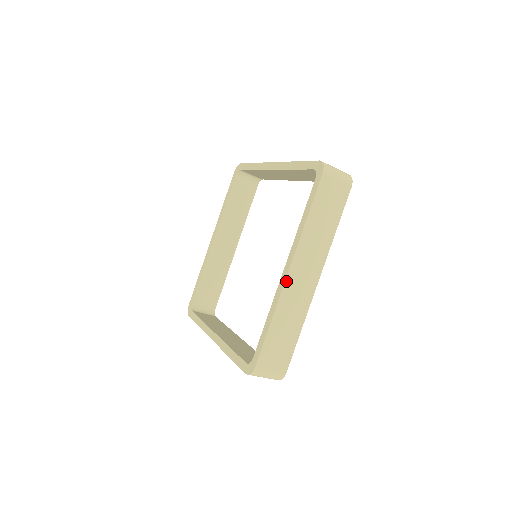
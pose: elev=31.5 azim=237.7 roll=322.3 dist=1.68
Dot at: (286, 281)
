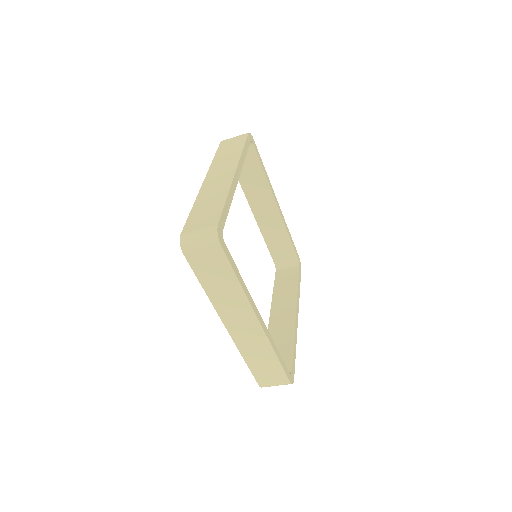
Dot at: (231, 334)
